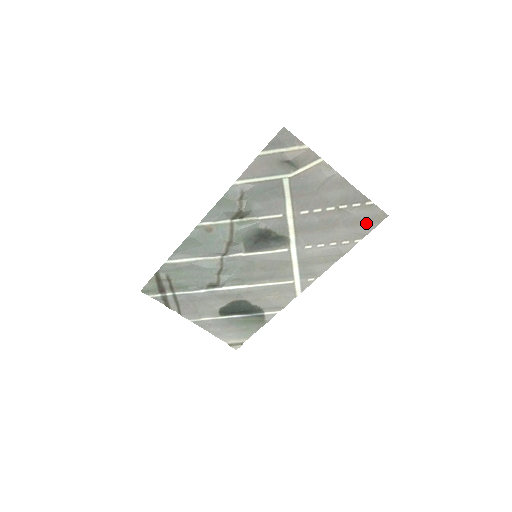
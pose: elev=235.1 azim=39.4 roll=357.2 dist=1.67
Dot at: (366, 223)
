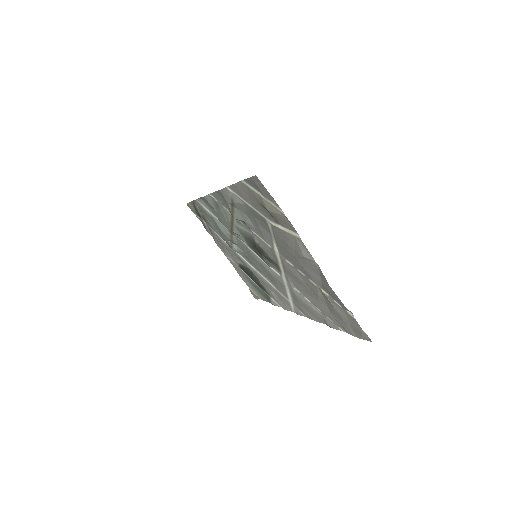
Dot at: (348, 326)
